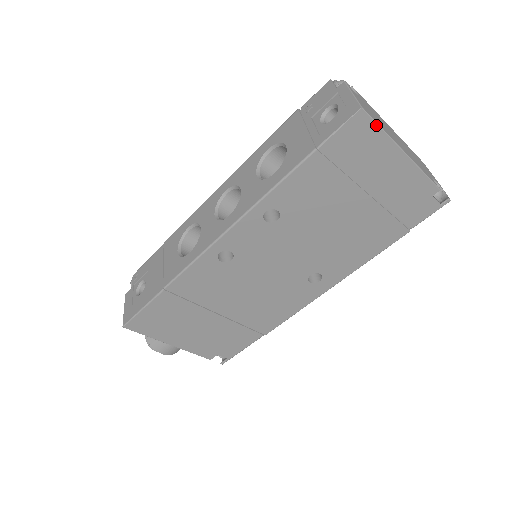
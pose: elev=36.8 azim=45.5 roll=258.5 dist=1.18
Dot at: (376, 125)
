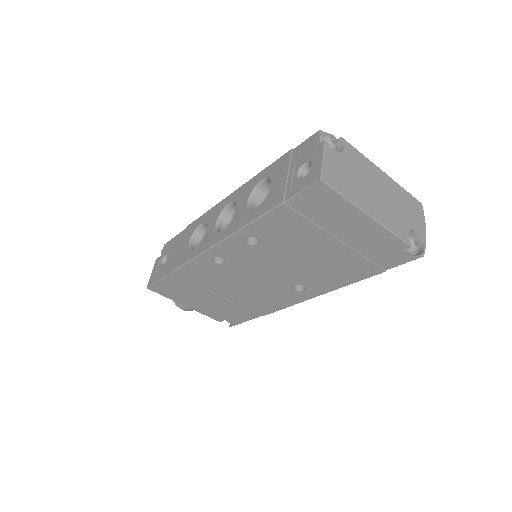
Dot at: (337, 193)
